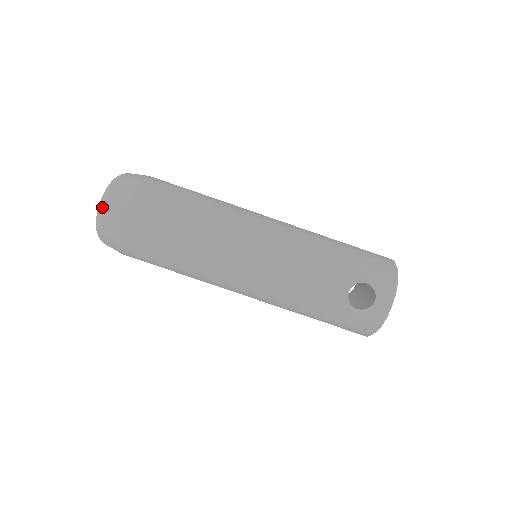
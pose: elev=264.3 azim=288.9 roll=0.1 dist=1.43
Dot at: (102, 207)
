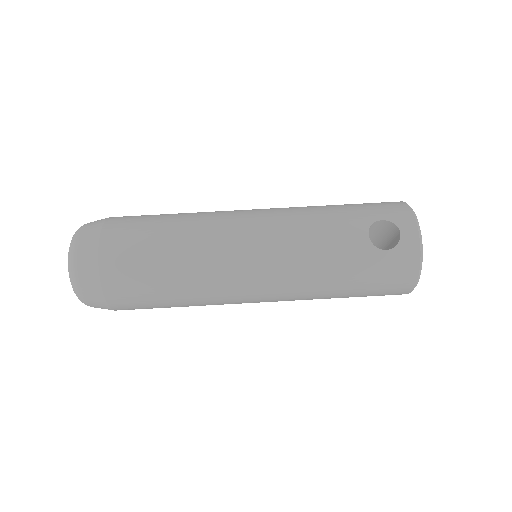
Dot at: (71, 253)
